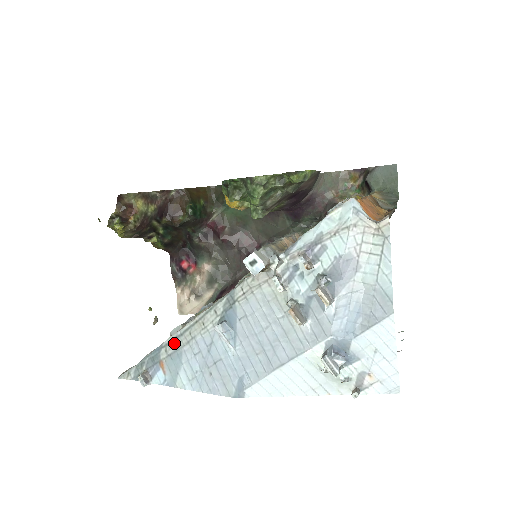
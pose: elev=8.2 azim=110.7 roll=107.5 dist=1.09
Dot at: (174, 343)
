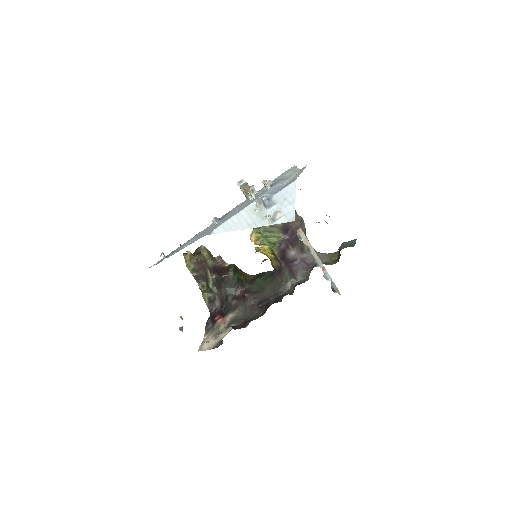
Dot at: (189, 240)
